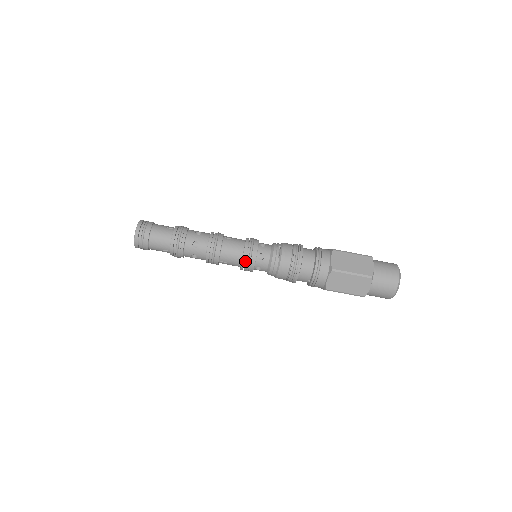
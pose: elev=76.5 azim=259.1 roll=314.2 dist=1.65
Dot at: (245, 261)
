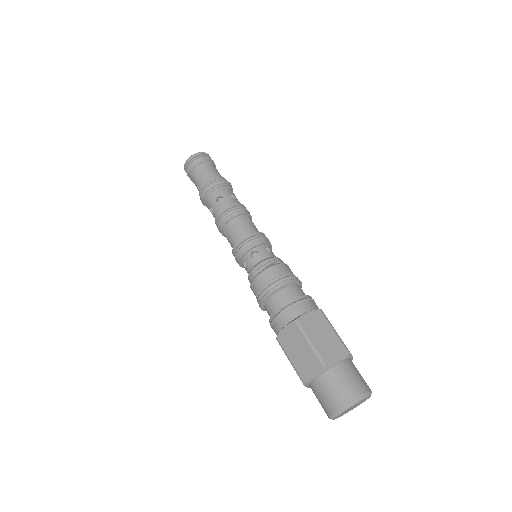
Dot at: (239, 246)
